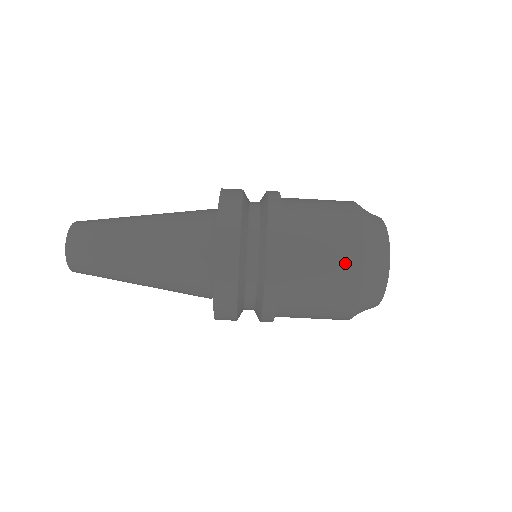
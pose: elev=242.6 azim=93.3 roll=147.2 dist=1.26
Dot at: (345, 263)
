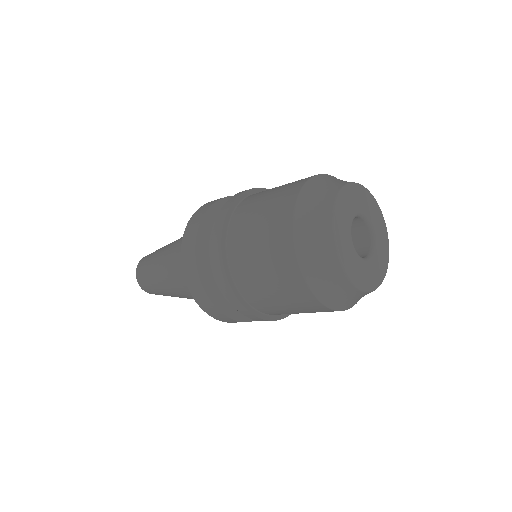
Dot at: (313, 310)
